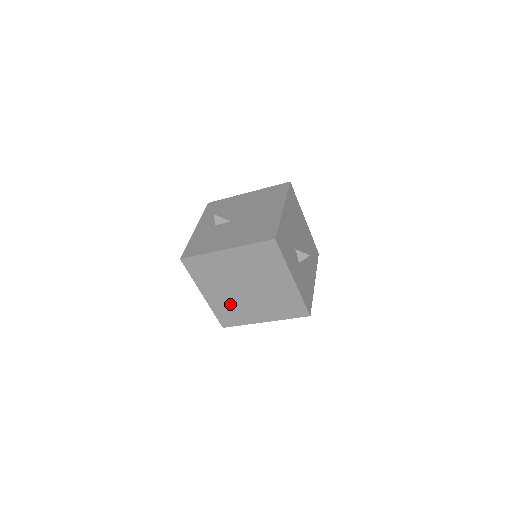
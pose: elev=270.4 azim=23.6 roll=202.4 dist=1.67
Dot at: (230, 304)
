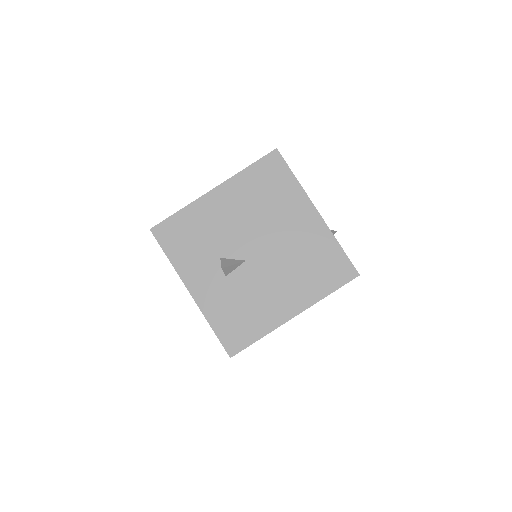
Dot at: occluded
